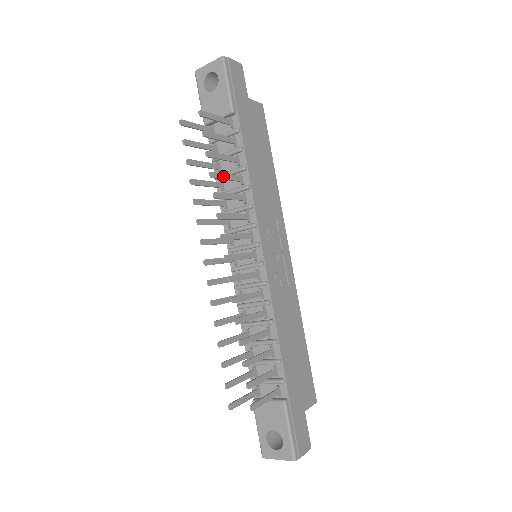
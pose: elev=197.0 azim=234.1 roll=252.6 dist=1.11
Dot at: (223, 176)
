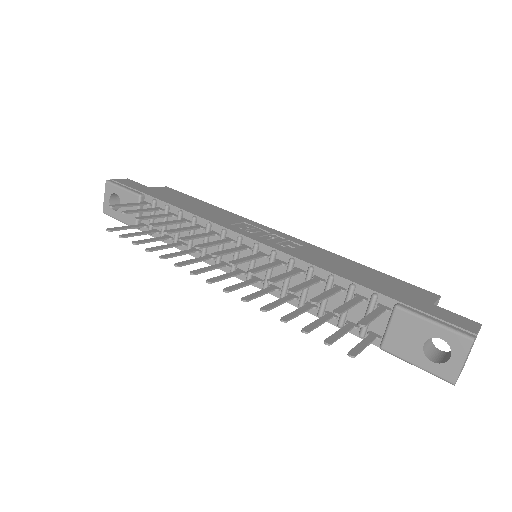
Dot at: (164, 223)
